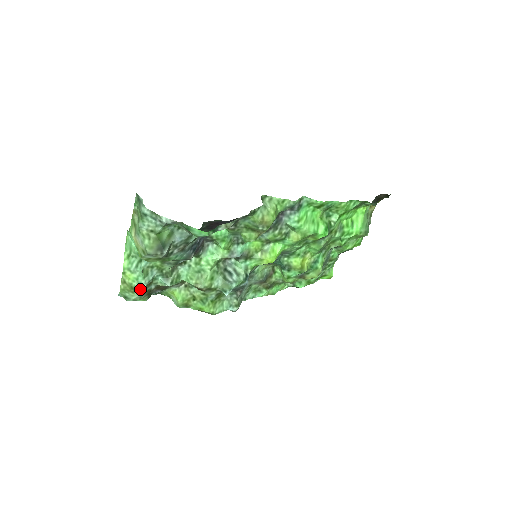
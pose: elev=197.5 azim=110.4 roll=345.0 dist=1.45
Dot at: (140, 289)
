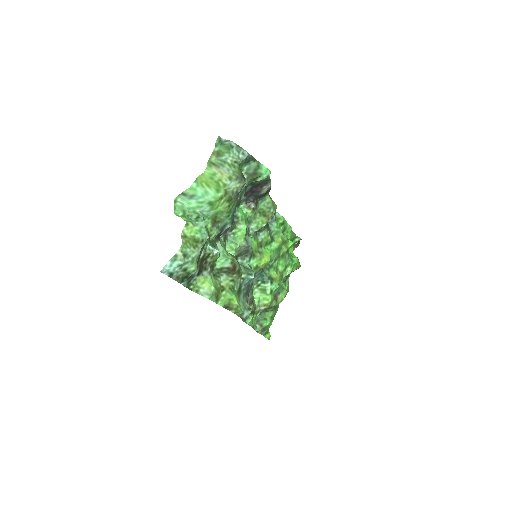
Dot at: (202, 242)
